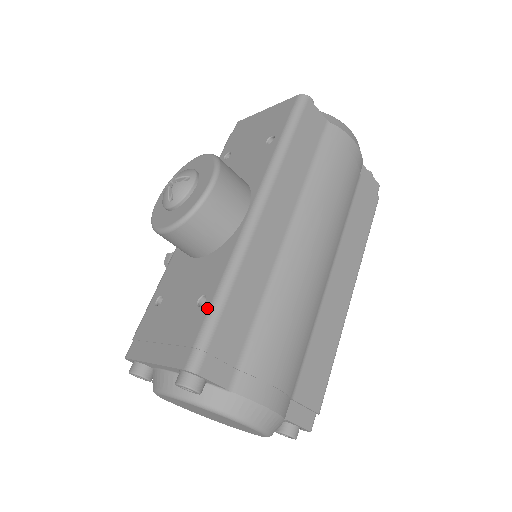
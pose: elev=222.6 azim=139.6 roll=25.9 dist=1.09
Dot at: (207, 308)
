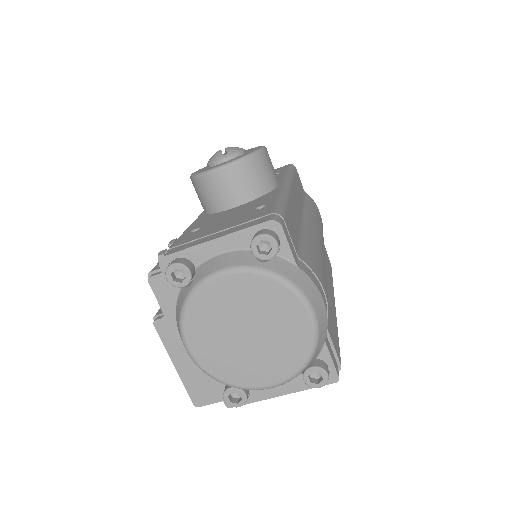
Dot at: (272, 204)
